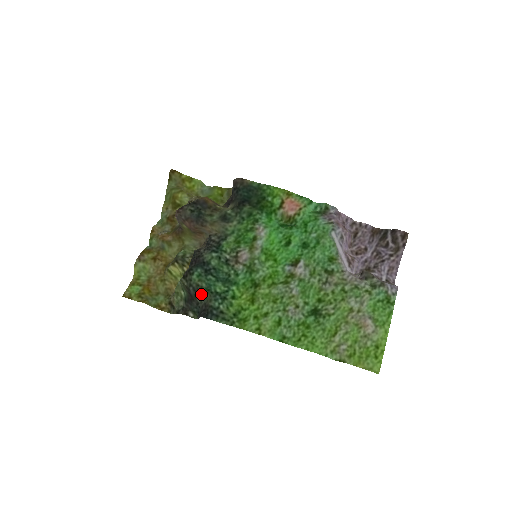
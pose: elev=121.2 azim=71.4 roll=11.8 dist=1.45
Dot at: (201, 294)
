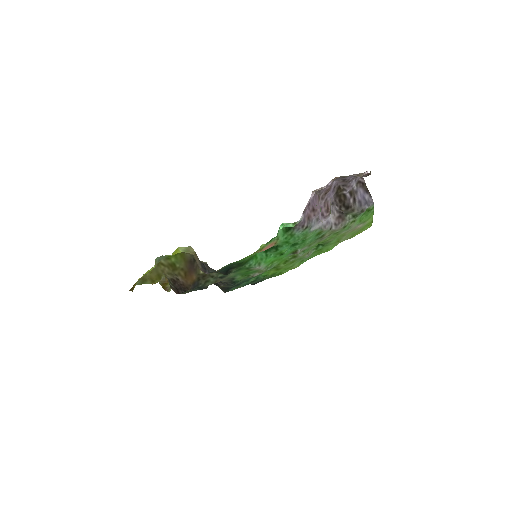
Dot at: occluded
